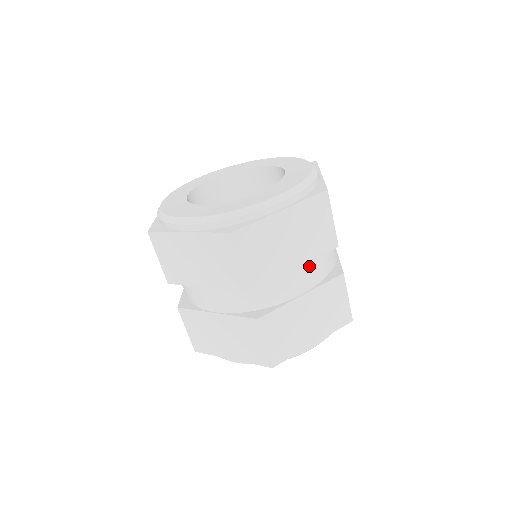
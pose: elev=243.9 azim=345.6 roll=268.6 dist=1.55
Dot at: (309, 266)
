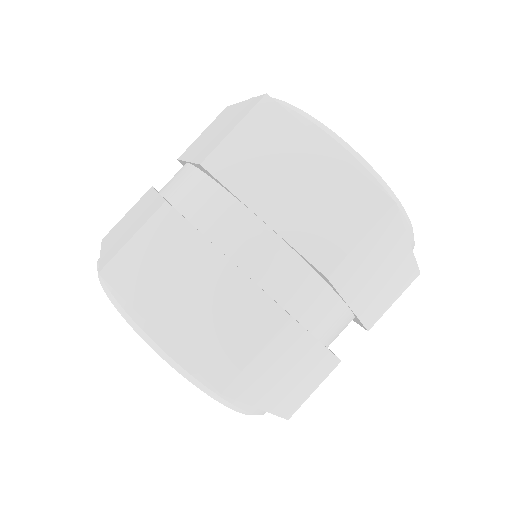
Dot at: (347, 320)
